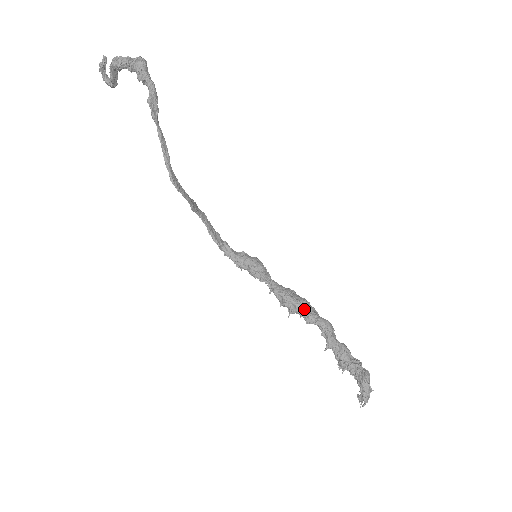
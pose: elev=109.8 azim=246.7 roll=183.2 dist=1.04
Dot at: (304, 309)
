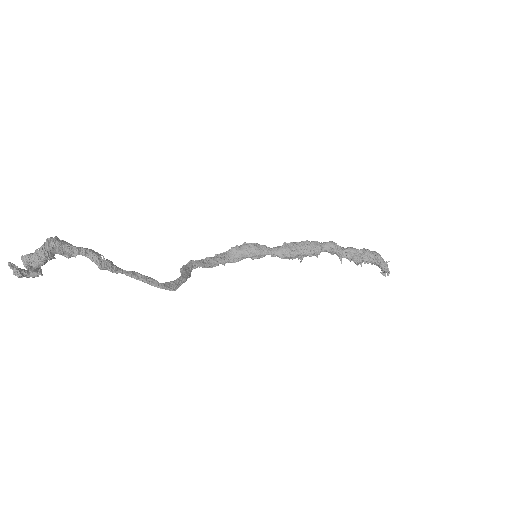
Dot at: (310, 252)
